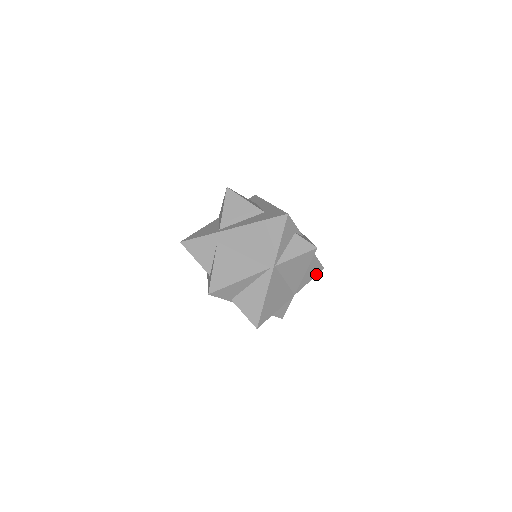
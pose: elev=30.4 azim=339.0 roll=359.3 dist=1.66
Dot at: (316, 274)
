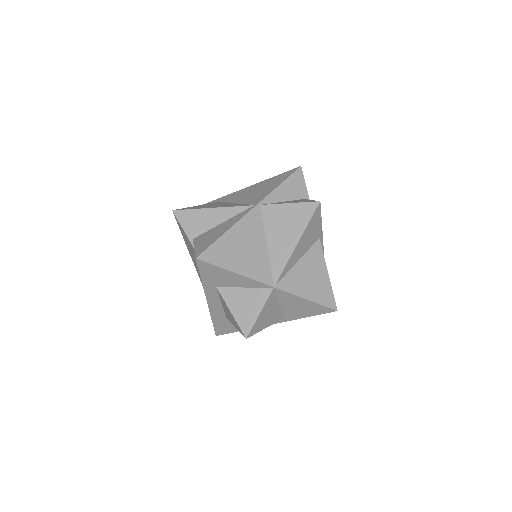
Dot at: (321, 303)
